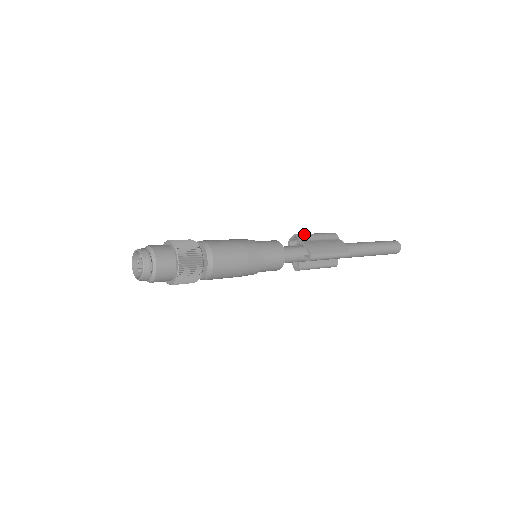
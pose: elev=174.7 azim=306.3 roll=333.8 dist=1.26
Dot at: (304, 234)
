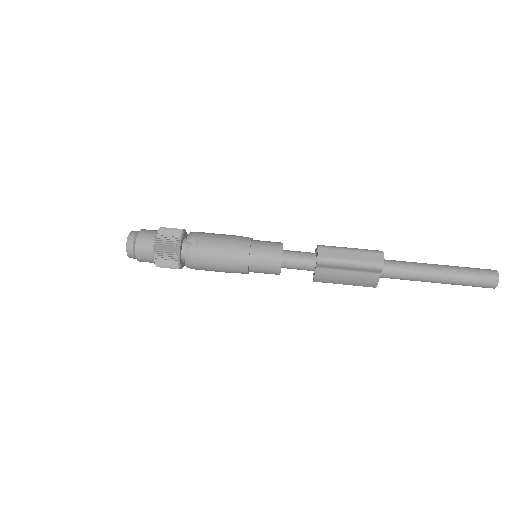
Dot at: (328, 263)
